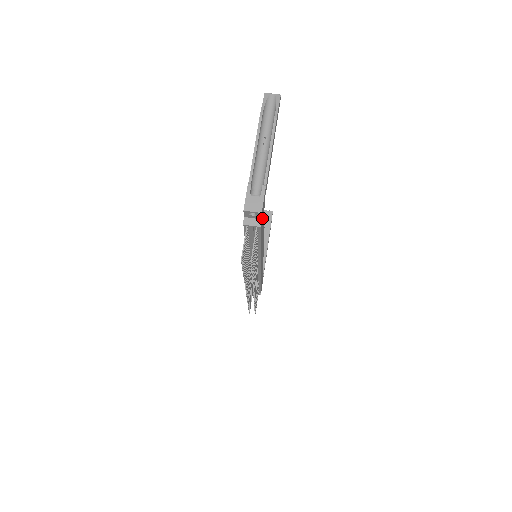
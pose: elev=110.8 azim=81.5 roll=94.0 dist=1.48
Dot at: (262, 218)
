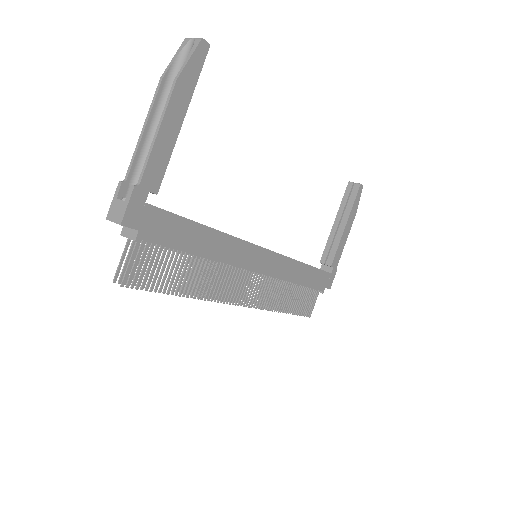
Dot at: (153, 226)
